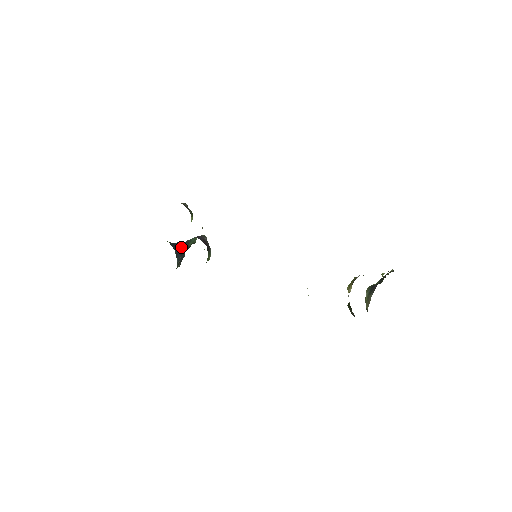
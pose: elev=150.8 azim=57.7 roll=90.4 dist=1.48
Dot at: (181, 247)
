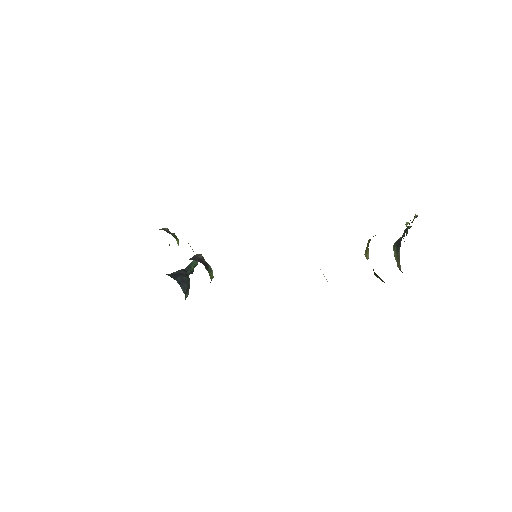
Dot at: (183, 274)
